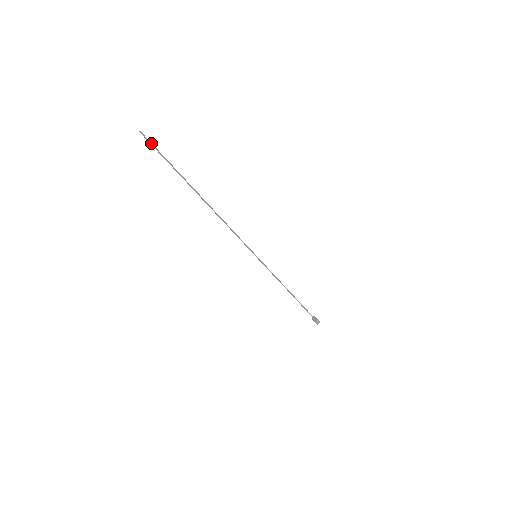
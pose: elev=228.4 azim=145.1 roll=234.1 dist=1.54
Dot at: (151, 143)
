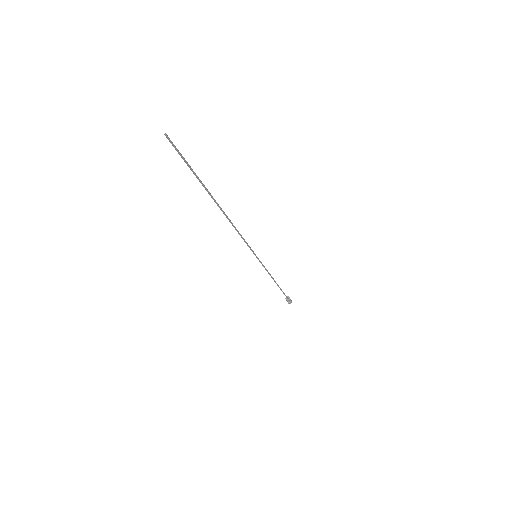
Dot at: (176, 149)
